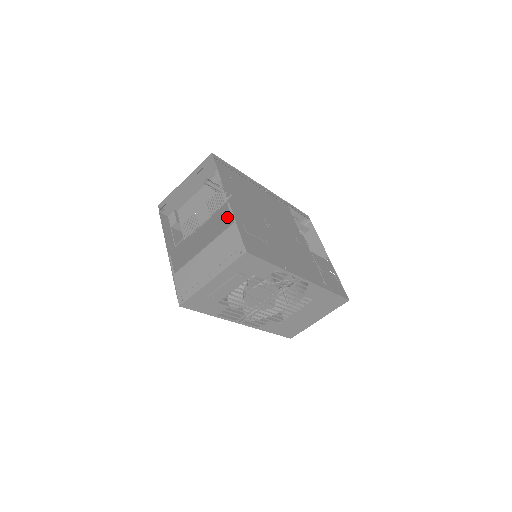
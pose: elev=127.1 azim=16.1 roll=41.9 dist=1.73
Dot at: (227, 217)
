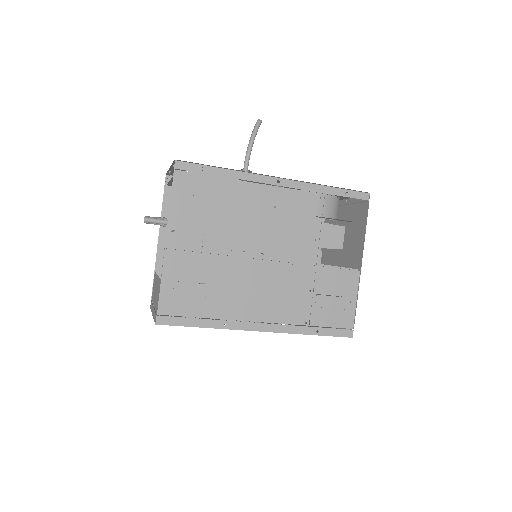
Dot at: occluded
